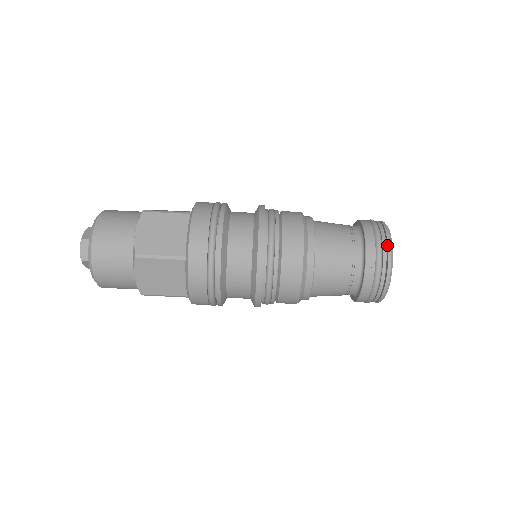
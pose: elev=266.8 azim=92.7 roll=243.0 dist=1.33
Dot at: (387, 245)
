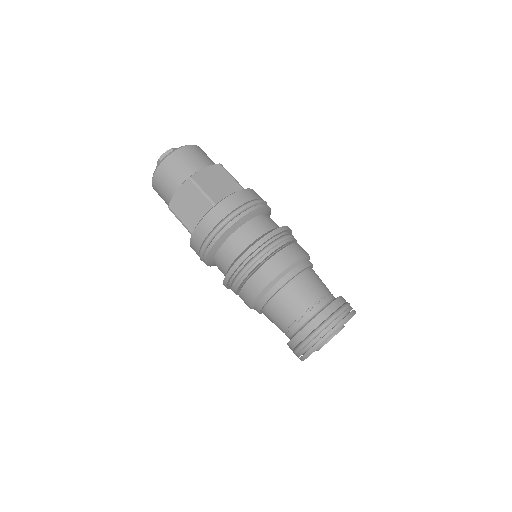
Dot at: occluded
